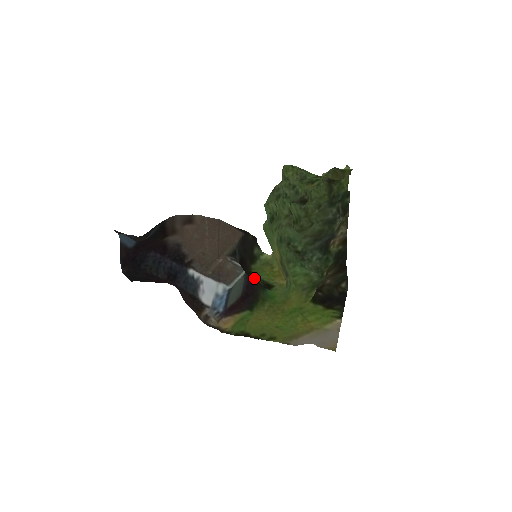
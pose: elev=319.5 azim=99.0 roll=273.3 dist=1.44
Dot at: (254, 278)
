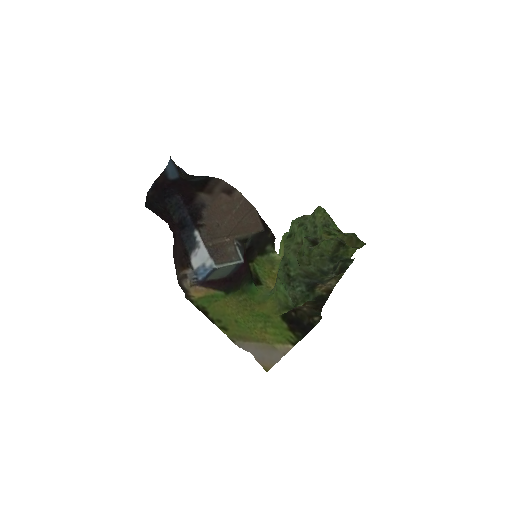
Dot at: (252, 267)
